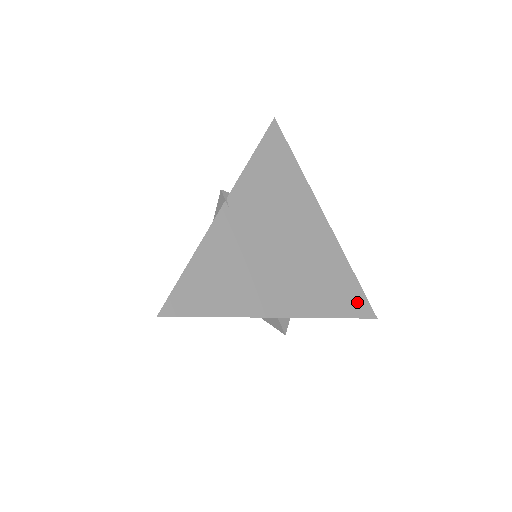
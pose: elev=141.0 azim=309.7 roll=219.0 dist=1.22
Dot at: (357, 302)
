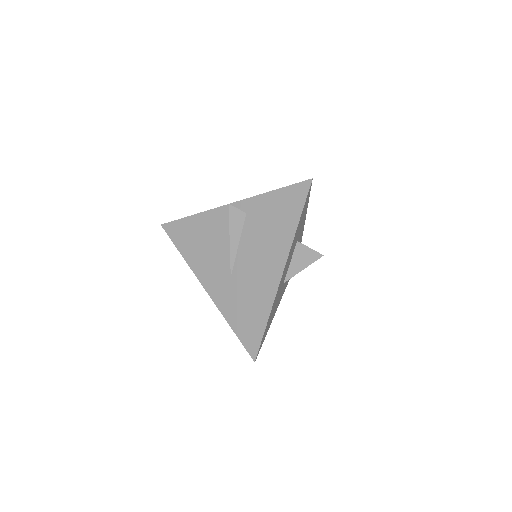
Dot at: occluded
